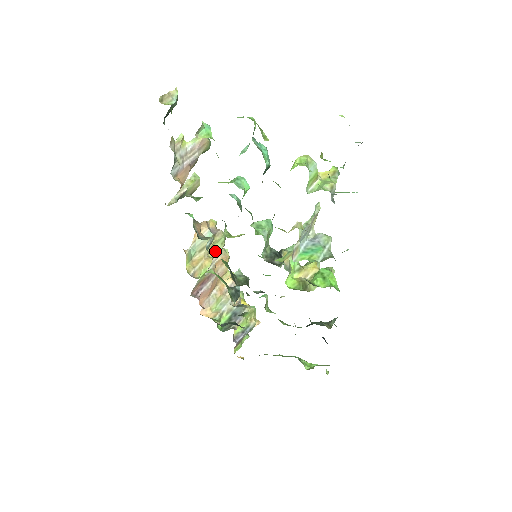
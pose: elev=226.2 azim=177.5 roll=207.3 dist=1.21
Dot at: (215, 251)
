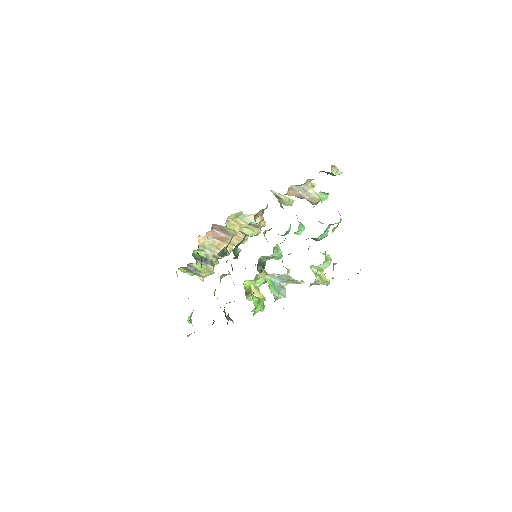
Dot at: (246, 231)
